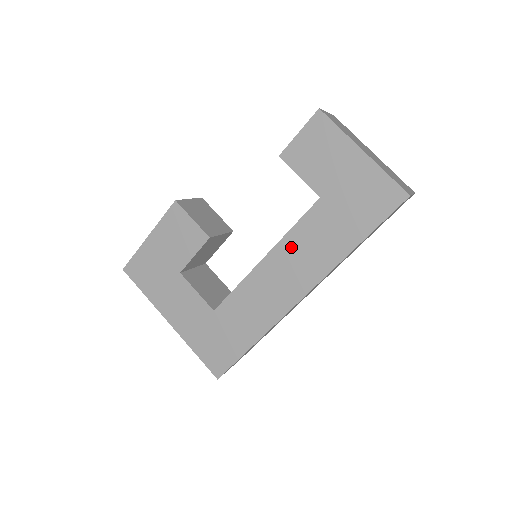
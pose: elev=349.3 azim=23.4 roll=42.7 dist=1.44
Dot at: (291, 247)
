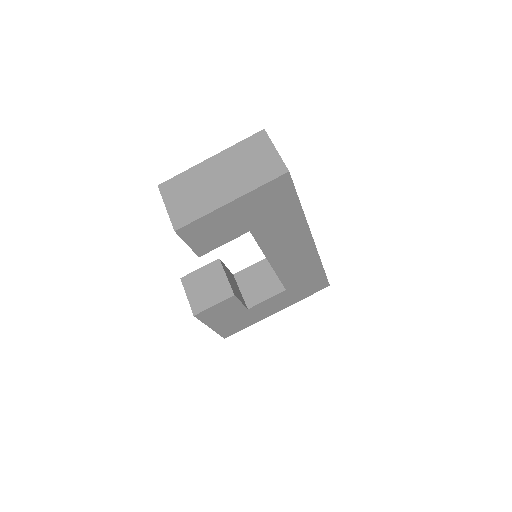
Dot at: (274, 249)
